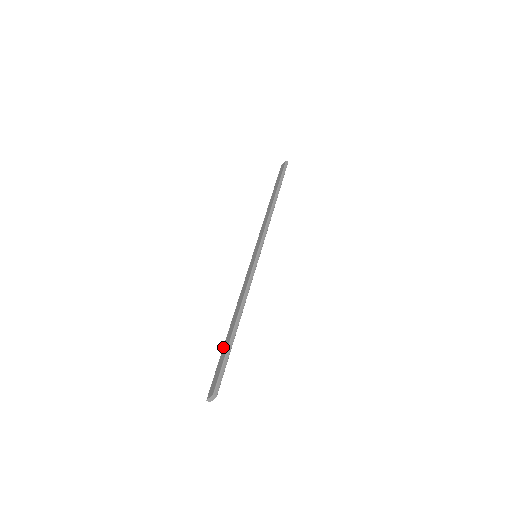
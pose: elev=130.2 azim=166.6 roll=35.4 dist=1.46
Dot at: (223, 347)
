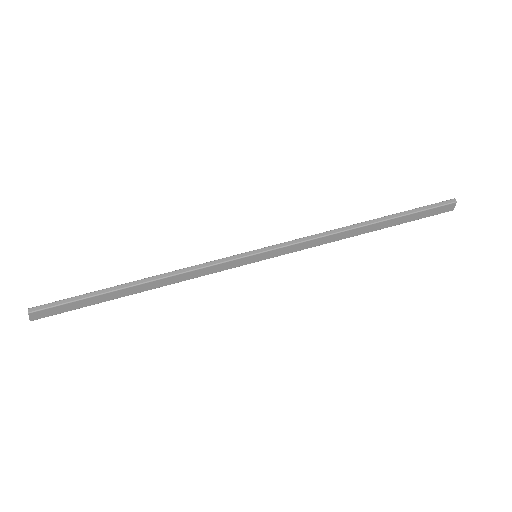
Dot at: occluded
